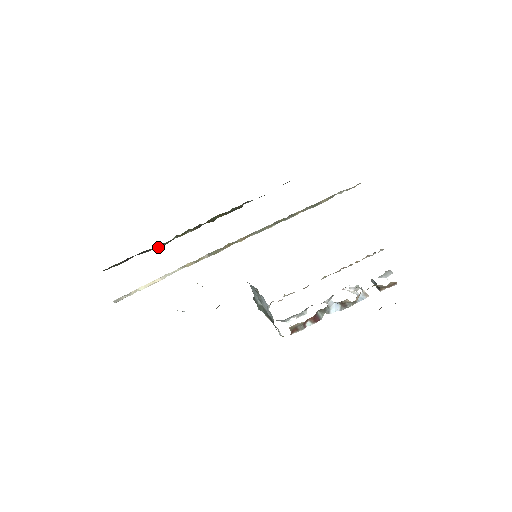
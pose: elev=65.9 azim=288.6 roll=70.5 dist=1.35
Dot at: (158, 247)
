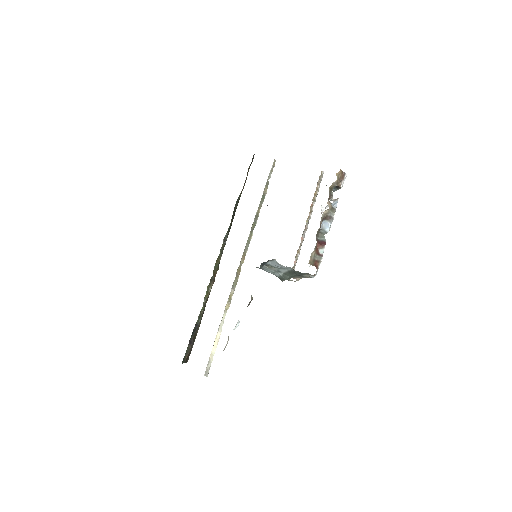
Dot at: (201, 317)
